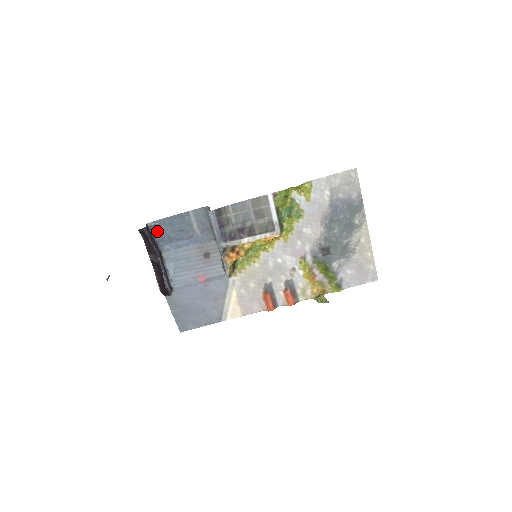
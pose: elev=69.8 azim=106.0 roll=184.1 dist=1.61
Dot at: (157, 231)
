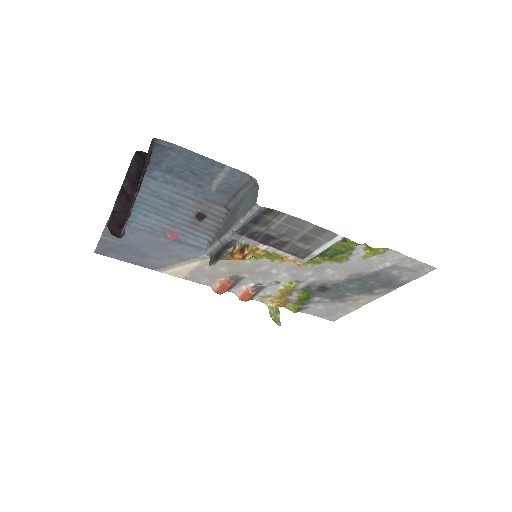
Dot at: (160, 152)
